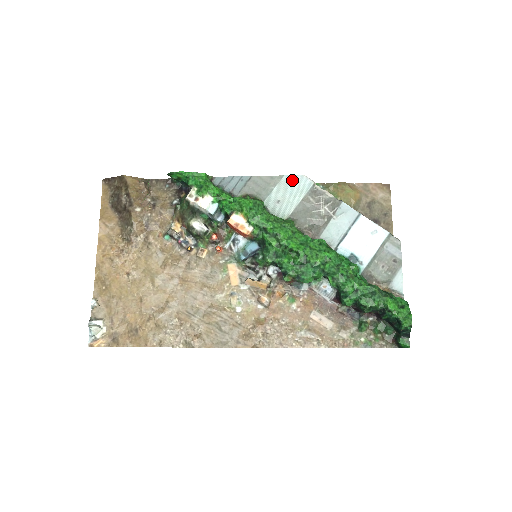
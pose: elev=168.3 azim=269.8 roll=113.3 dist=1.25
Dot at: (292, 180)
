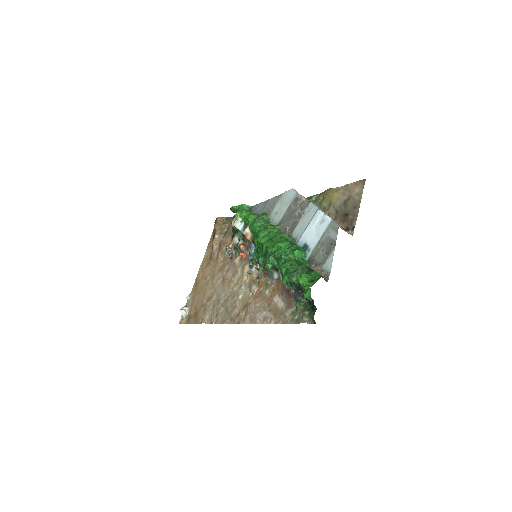
Dot at: (286, 195)
